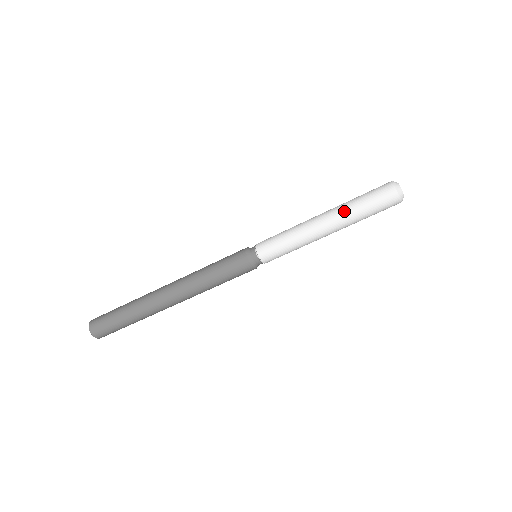
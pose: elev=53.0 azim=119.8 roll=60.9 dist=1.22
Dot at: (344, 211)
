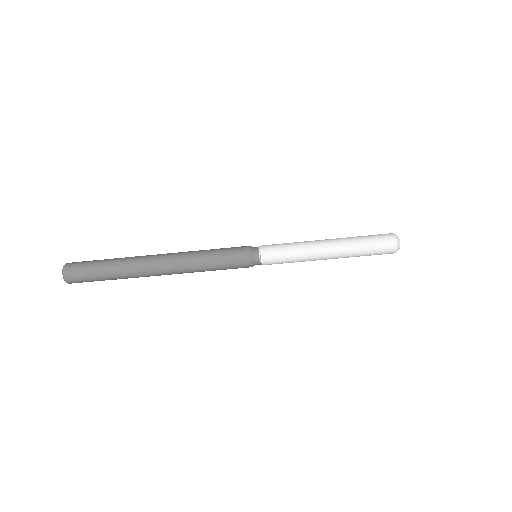
Dot at: (347, 238)
